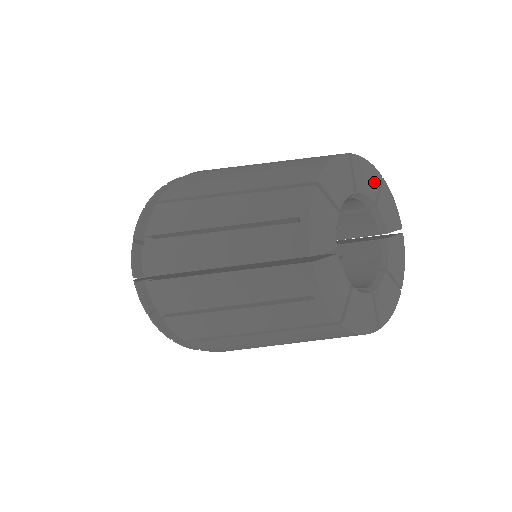
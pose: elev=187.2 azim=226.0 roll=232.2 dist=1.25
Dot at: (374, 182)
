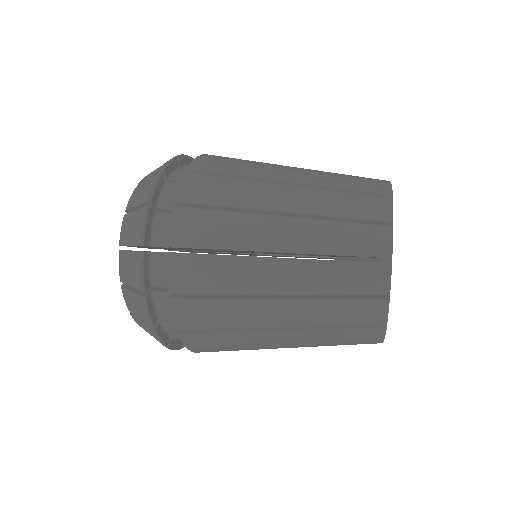
Dot at: occluded
